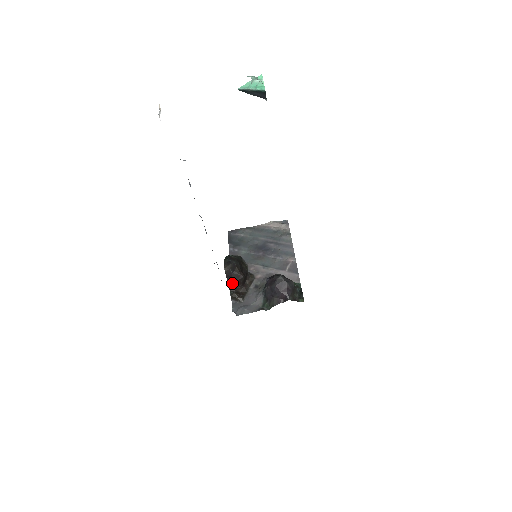
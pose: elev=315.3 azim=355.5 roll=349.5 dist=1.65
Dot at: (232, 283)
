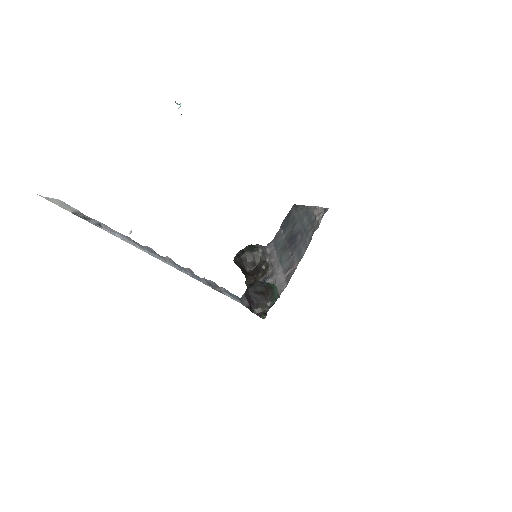
Dot at: (244, 273)
